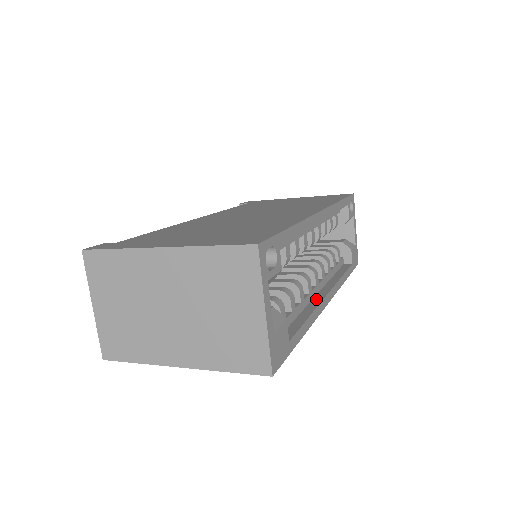
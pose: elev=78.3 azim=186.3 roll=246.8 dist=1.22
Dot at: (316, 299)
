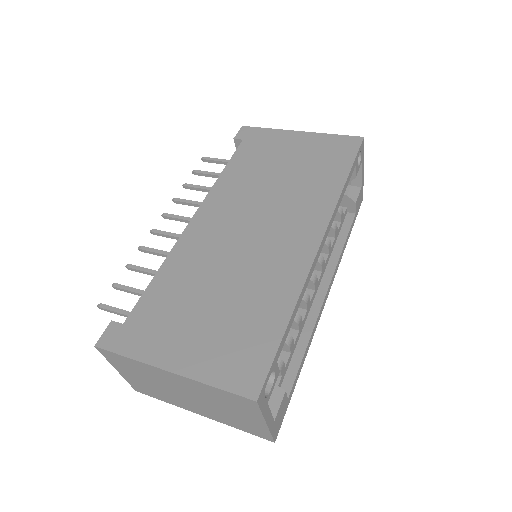
Dot at: (314, 307)
